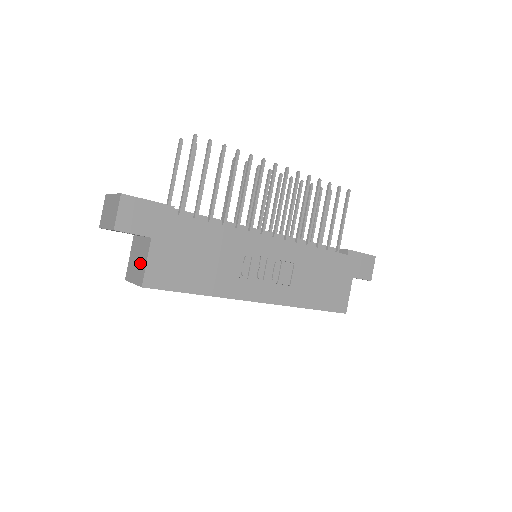
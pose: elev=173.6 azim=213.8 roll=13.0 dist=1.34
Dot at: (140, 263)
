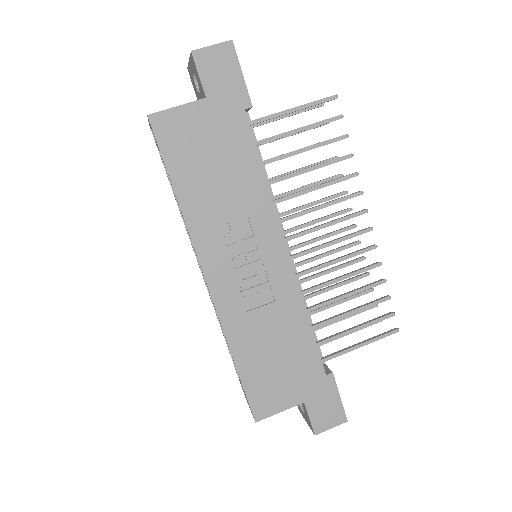
Dot at: occluded
